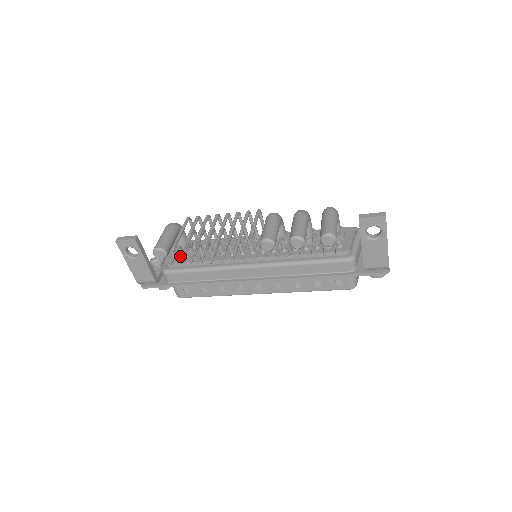
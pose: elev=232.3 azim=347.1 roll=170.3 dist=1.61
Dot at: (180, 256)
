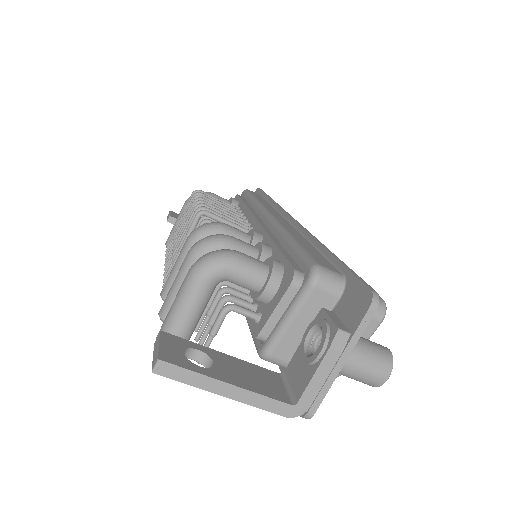
Dot at: occluded
